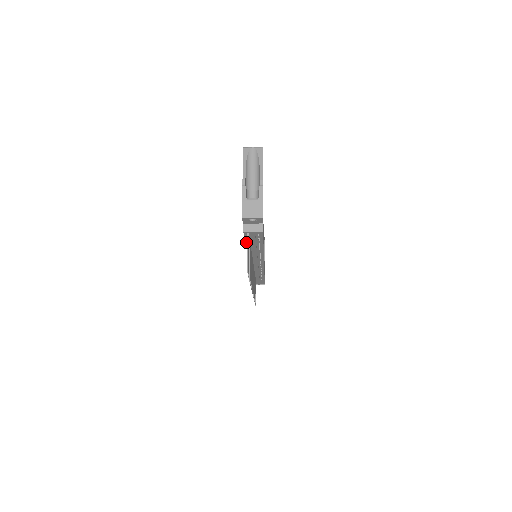
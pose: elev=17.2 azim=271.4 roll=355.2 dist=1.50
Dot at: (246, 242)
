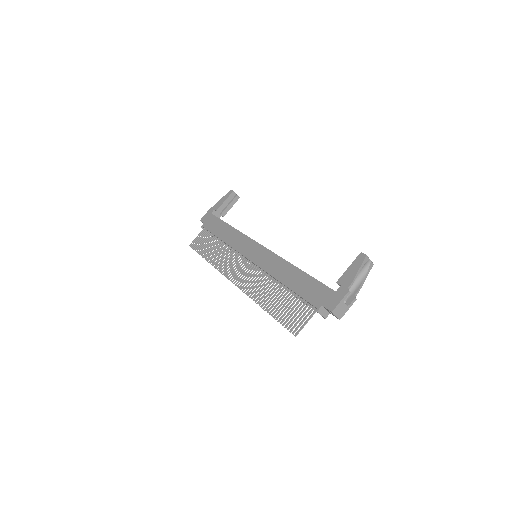
Dot at: (295, 292)
